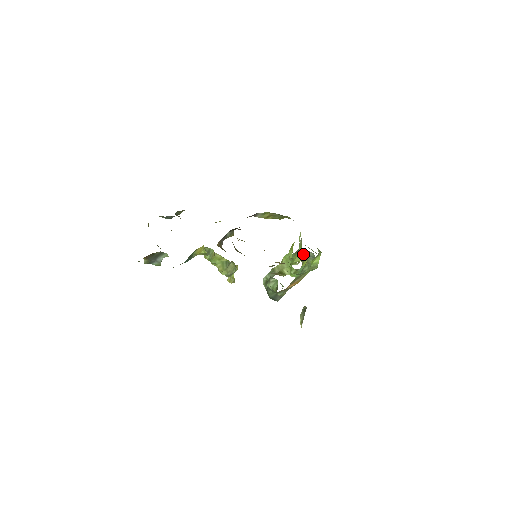
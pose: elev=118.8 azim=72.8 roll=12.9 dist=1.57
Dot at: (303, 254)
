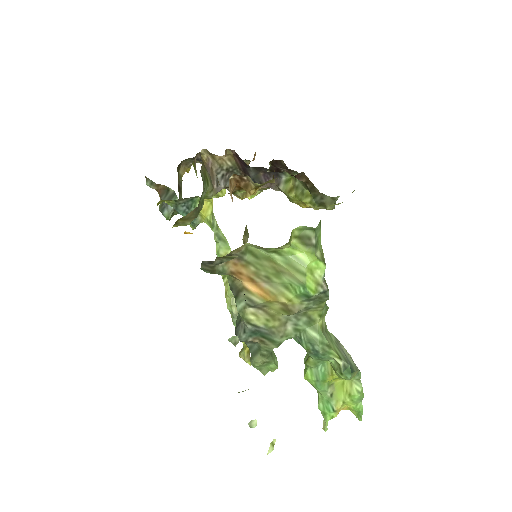
Dot at: occluded
